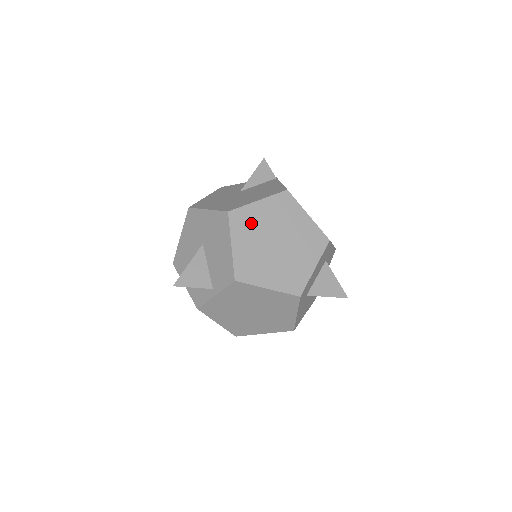
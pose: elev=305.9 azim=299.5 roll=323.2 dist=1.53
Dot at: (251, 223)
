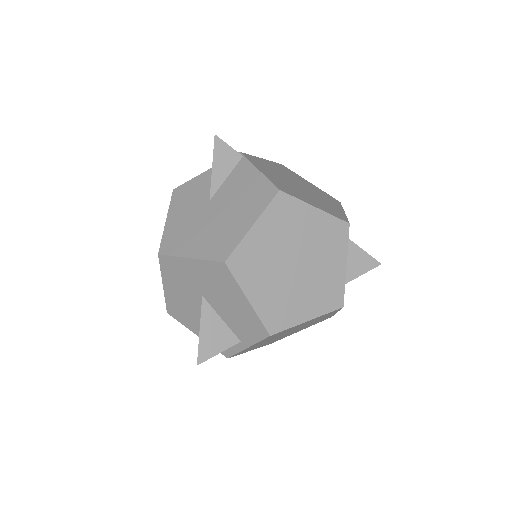
Dot at: (257, 259)
